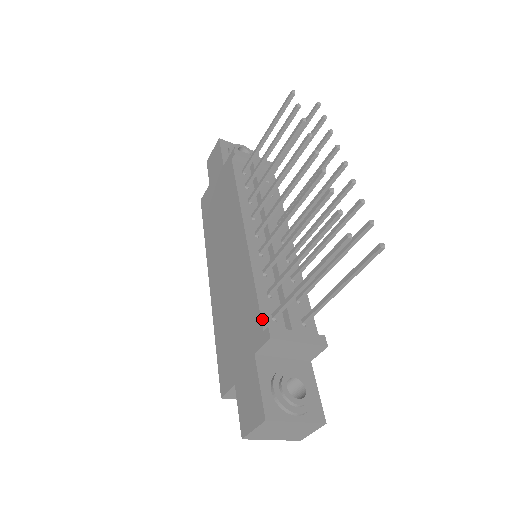
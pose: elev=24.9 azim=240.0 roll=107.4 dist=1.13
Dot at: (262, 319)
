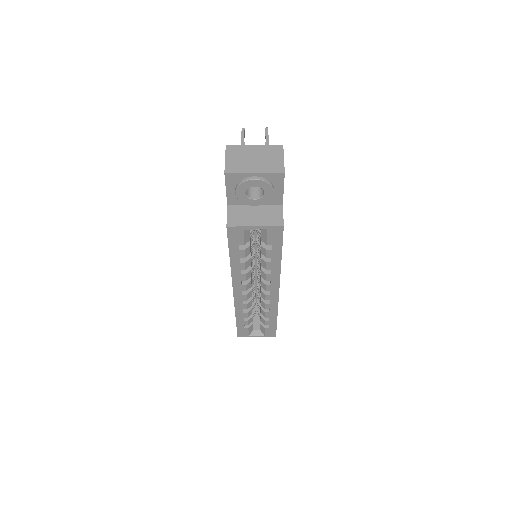
Dot at: occluded
